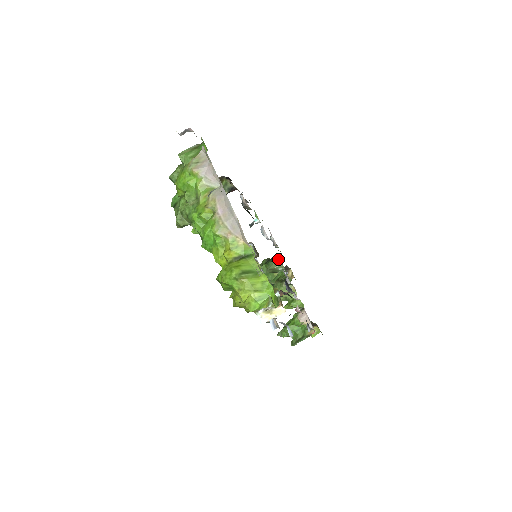
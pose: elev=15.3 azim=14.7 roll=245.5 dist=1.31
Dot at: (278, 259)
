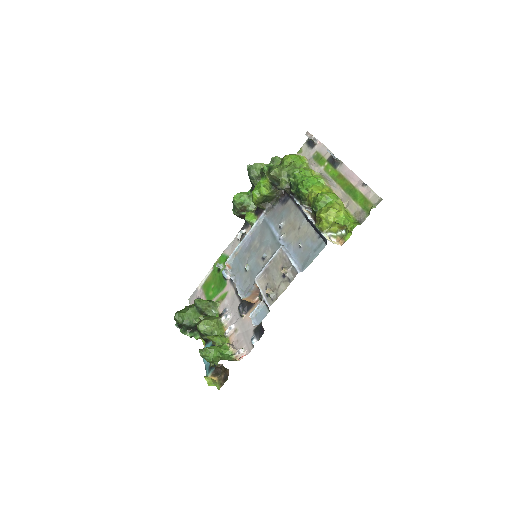
Dot at: (219, 302)
